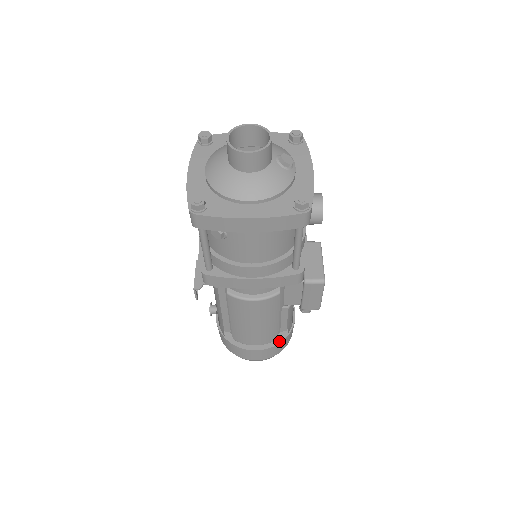
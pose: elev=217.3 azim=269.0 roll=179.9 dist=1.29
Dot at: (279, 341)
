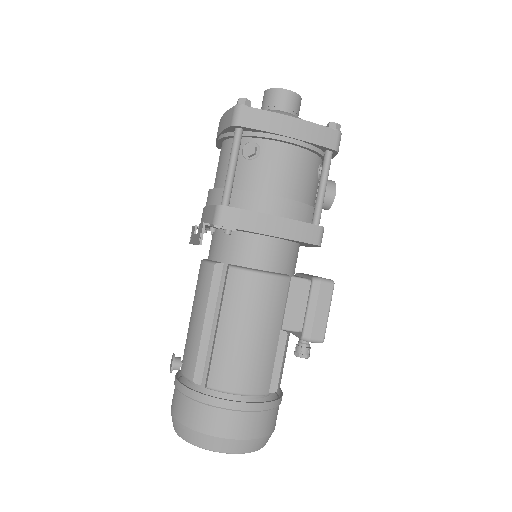
Dot at: occluded
